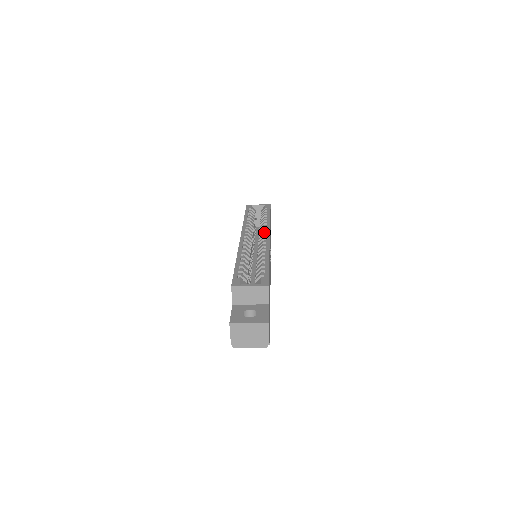
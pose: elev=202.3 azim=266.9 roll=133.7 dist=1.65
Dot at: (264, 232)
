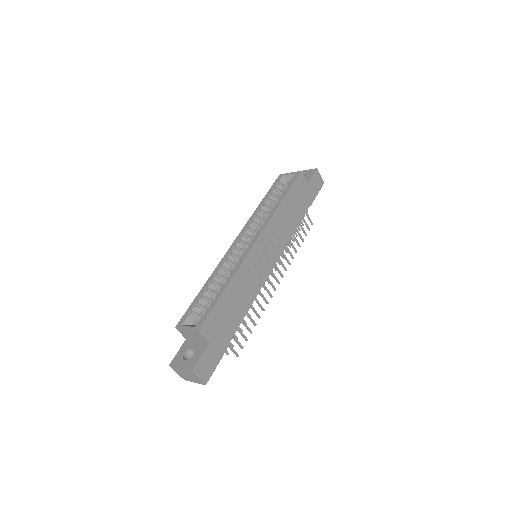
Dot at: (258, 231)
